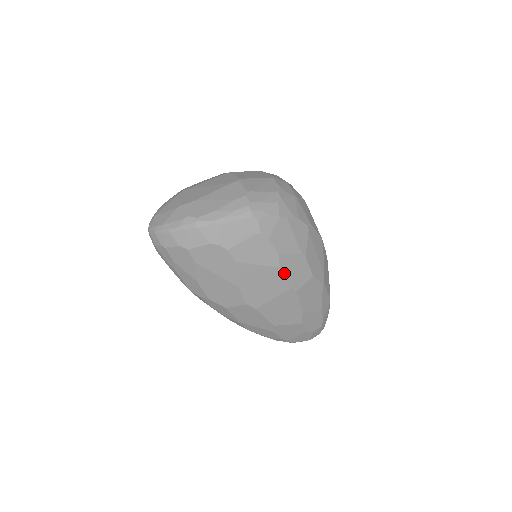
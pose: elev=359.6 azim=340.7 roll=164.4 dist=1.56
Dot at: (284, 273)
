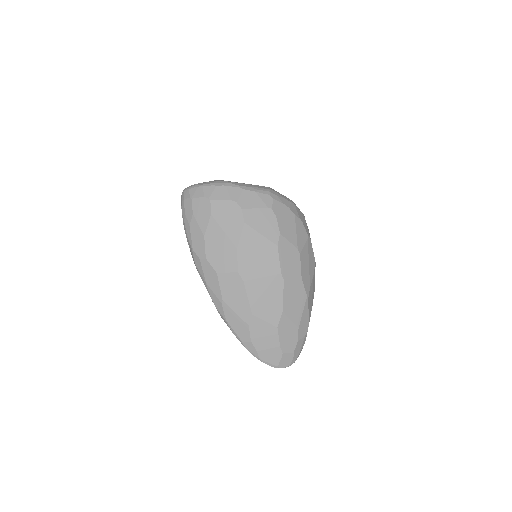
Dot at: (279, 254)
